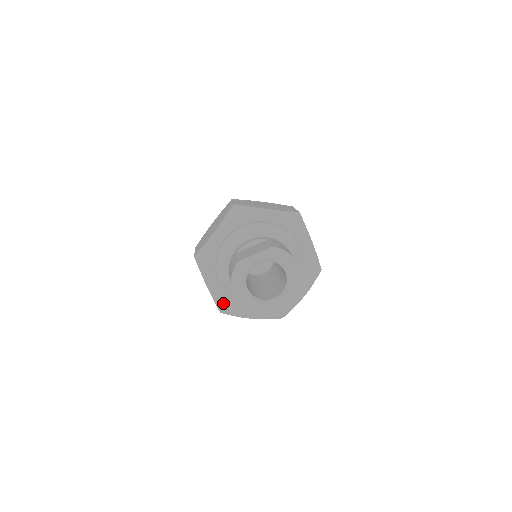
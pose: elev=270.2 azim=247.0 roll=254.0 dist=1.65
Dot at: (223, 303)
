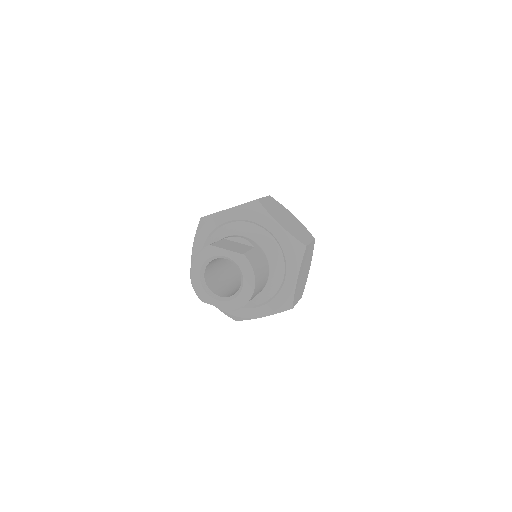
Dot at: occluded
